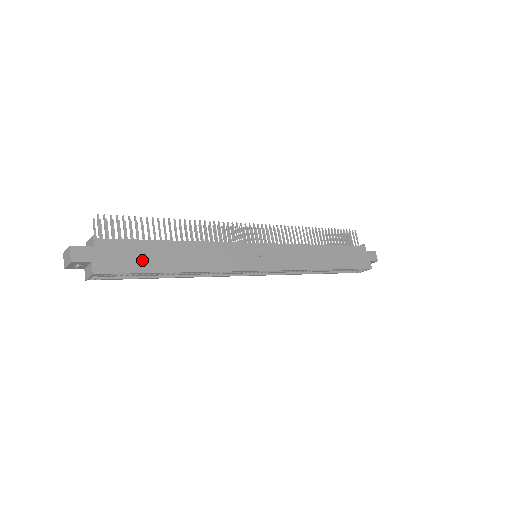
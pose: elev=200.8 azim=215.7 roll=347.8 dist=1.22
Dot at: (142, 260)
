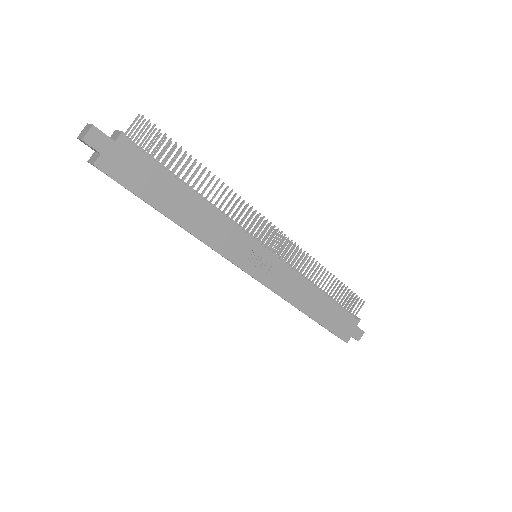
Dot at: (148, 185)
